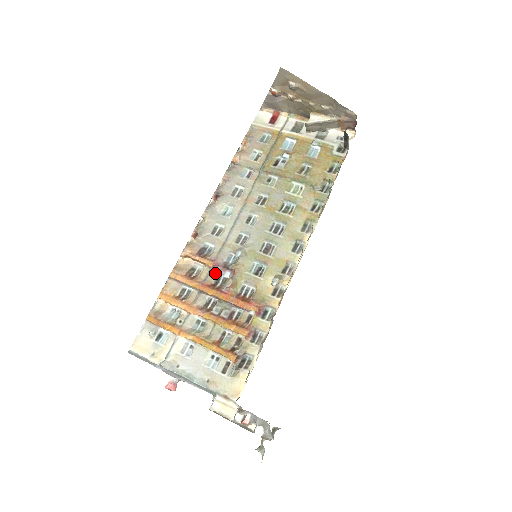
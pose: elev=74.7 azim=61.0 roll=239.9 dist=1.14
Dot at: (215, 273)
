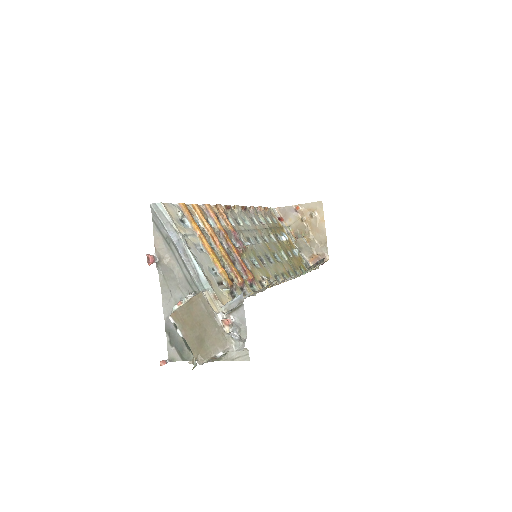
Dot at: (231, 236)
